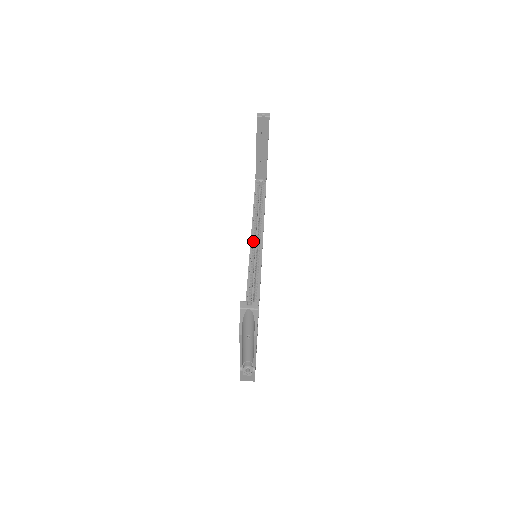
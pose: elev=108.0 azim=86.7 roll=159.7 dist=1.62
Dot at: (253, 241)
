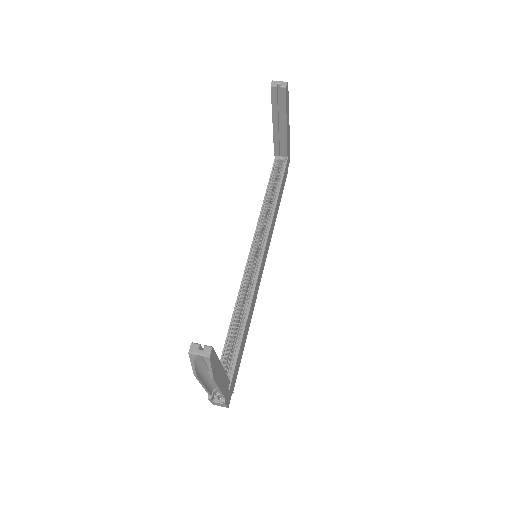
Dot at: (257, 236)
